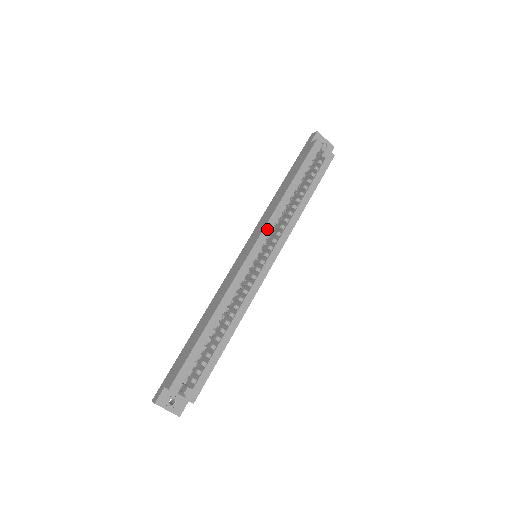
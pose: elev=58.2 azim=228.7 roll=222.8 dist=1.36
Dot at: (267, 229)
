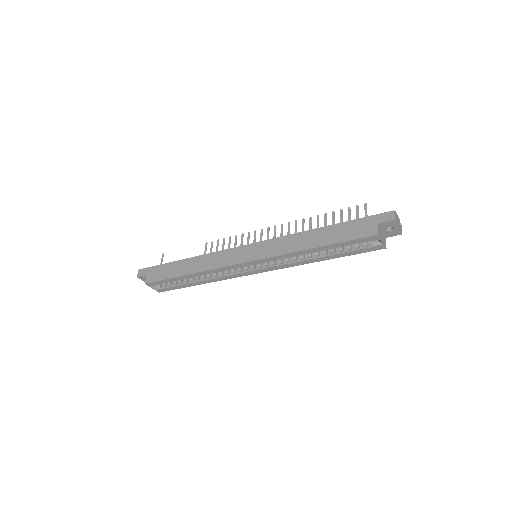
Dot at: (271, 259)
